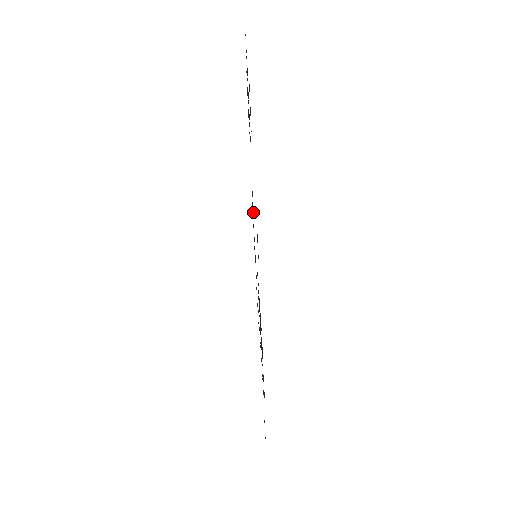
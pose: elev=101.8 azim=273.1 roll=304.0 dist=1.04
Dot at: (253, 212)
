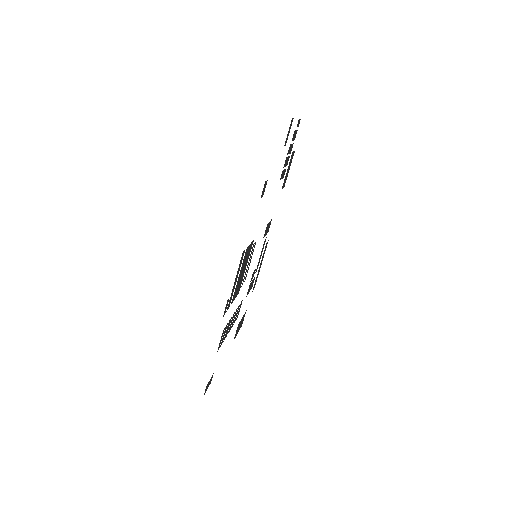
Dot at: (265, 235)
